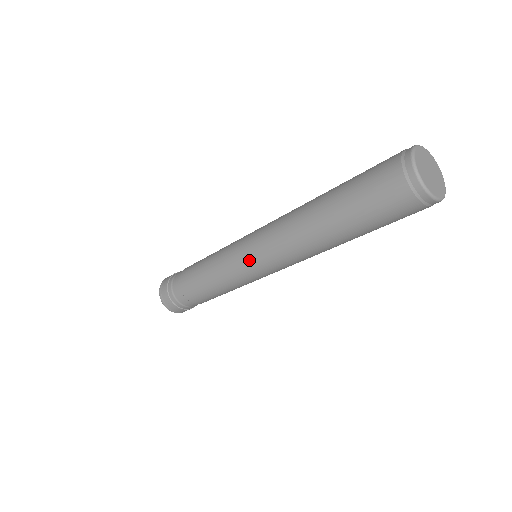
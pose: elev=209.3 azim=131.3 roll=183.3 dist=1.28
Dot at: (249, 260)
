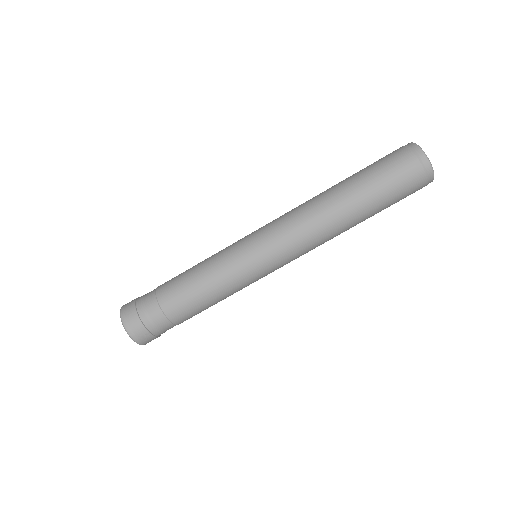
Dot at: (271, 264)
